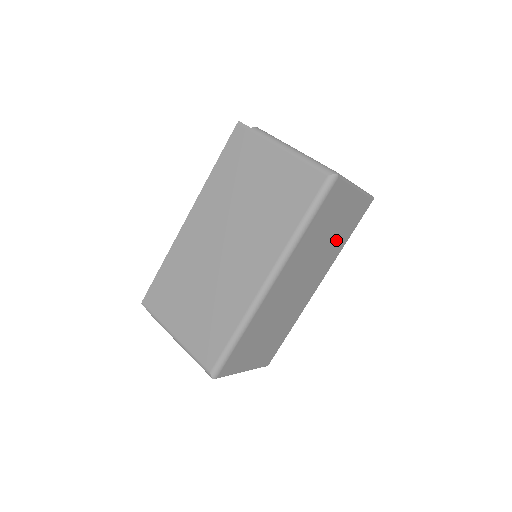
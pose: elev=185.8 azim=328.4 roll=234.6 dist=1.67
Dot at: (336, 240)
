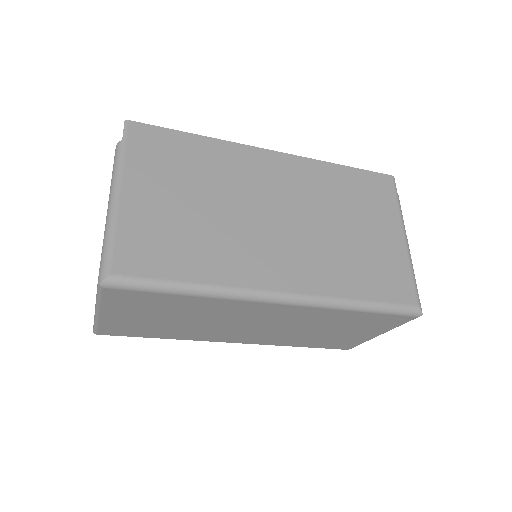
Dot at: (309, 338)
